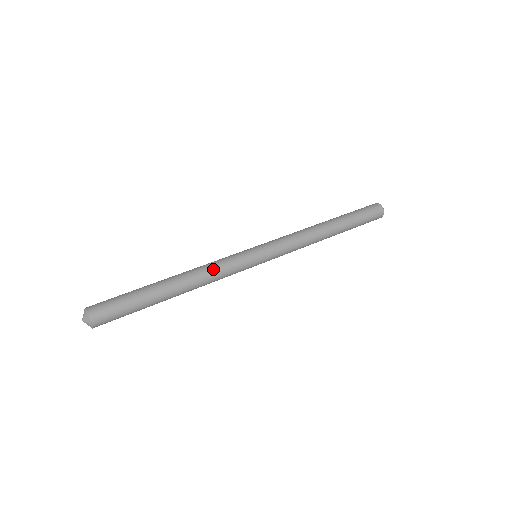
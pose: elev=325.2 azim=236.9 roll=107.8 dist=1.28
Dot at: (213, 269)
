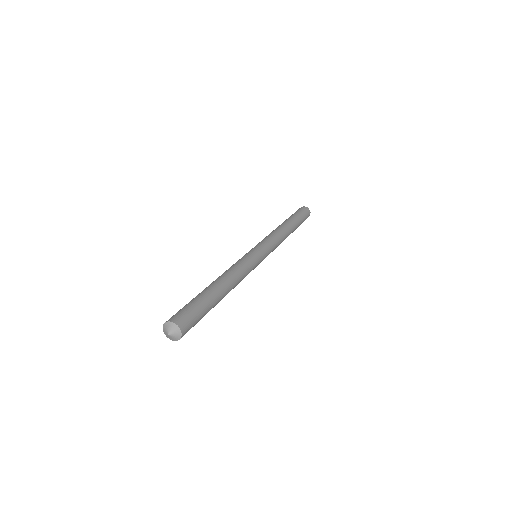
Dot at: (239, 268)
